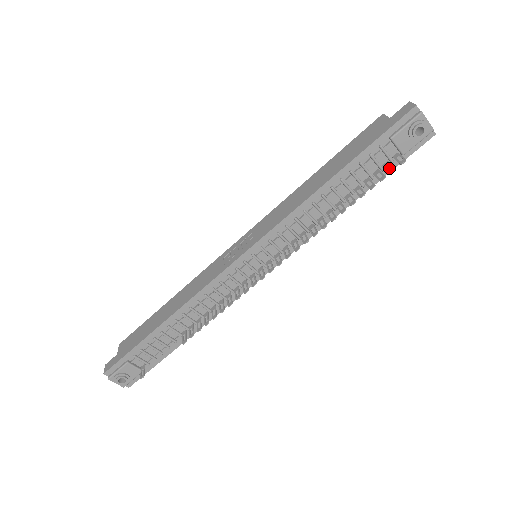
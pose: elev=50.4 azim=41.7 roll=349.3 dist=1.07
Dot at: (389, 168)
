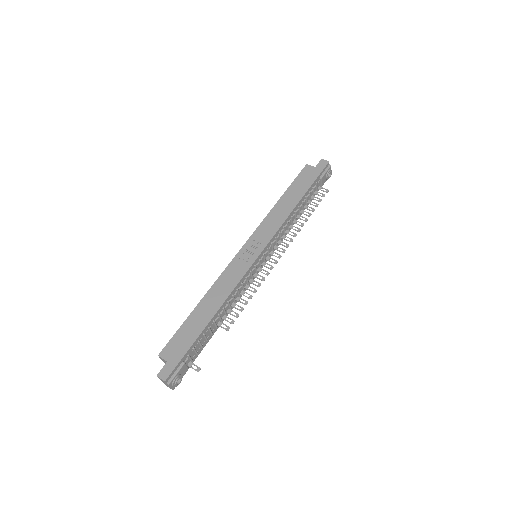
Dot at: occluded
